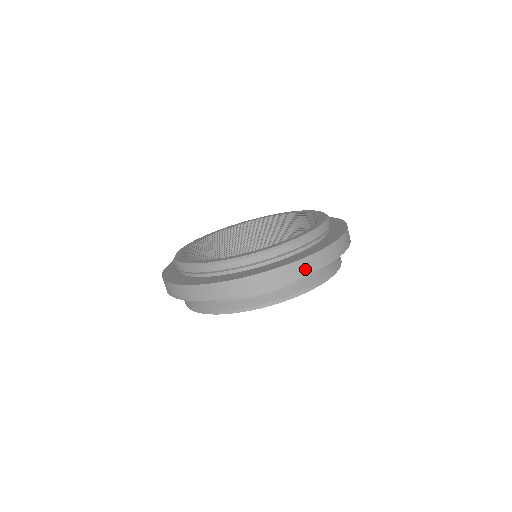
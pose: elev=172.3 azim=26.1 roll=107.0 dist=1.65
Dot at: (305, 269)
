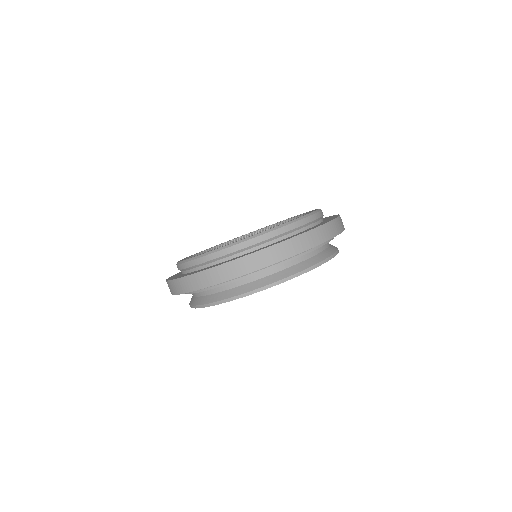
Dot at: (271, 258)
